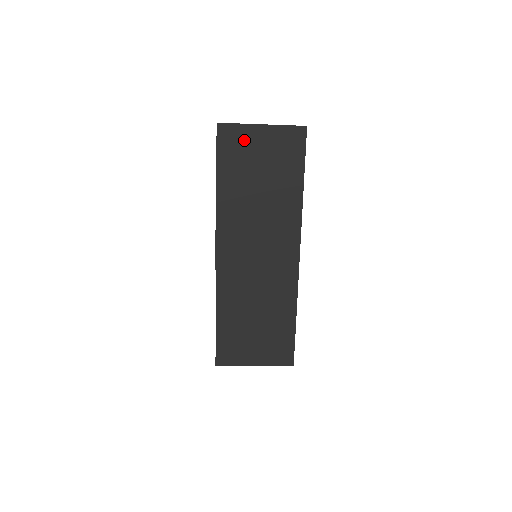
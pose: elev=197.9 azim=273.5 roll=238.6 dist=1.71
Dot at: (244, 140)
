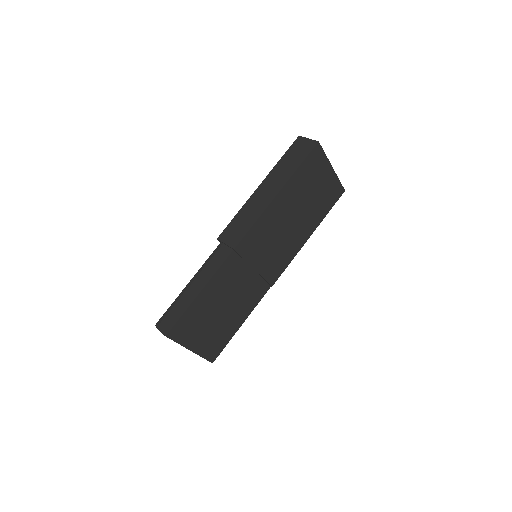
Dot at: (319, 168)
